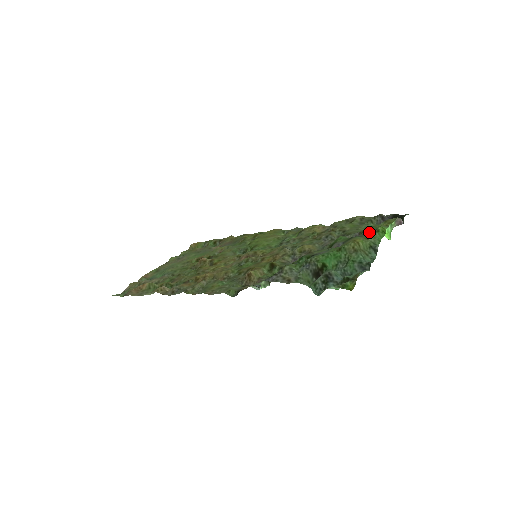
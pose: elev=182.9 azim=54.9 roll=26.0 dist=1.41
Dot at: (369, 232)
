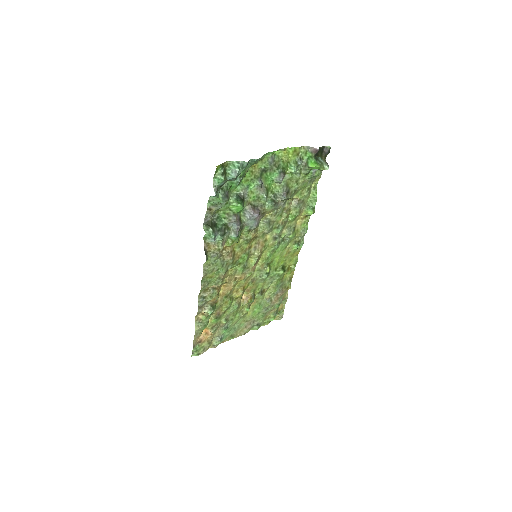
Dot at: (274, 161)
